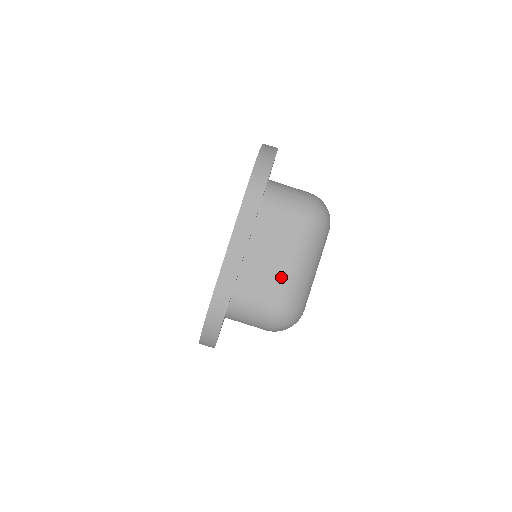
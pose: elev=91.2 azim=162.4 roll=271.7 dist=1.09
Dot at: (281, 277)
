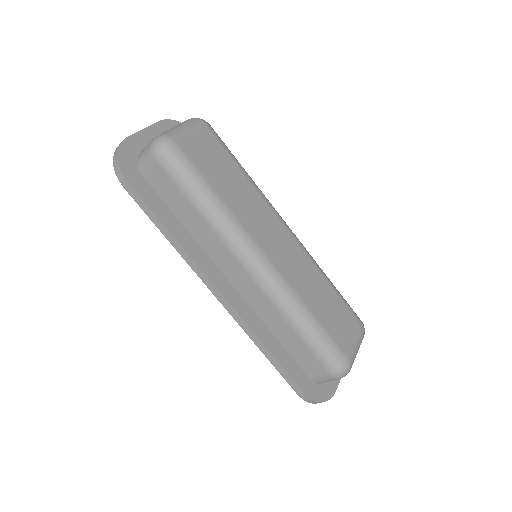
Dot at: occluded
